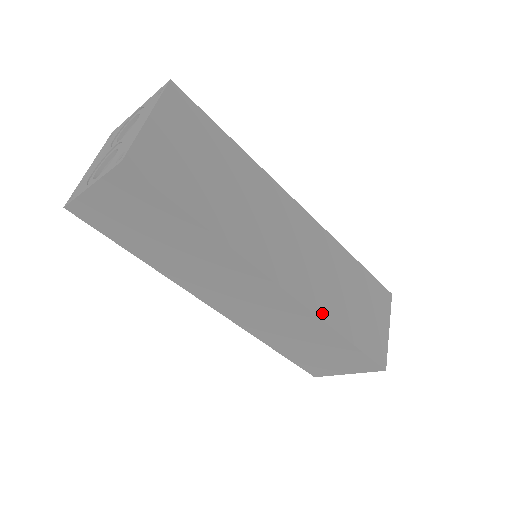
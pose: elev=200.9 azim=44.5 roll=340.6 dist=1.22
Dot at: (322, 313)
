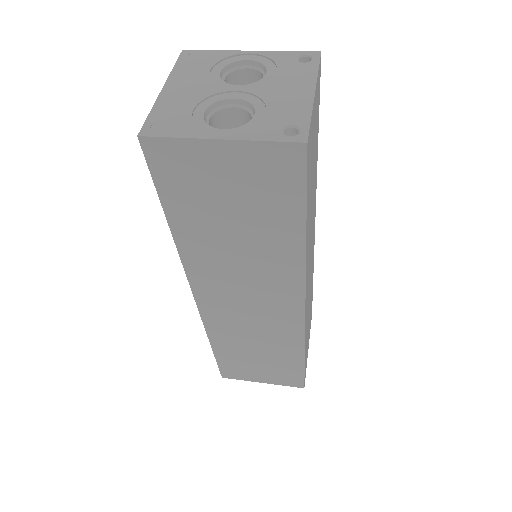
Dot at: (305, 335)
